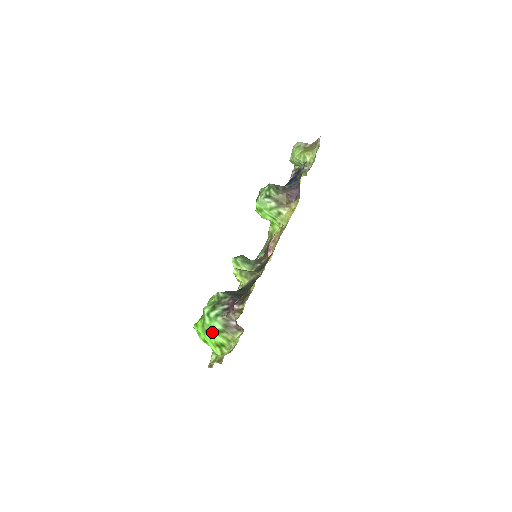
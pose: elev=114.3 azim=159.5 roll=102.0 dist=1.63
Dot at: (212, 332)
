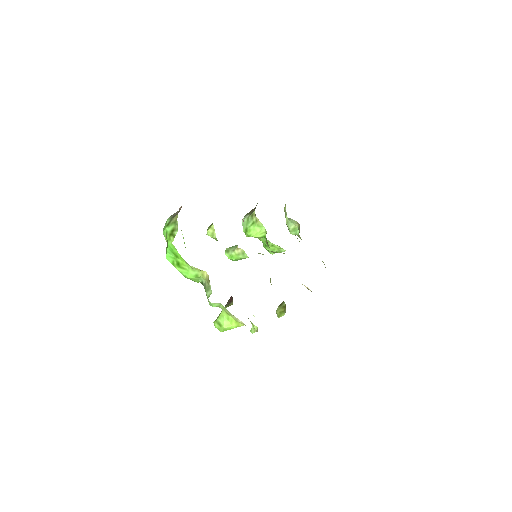
Dot at: (166, 231)
